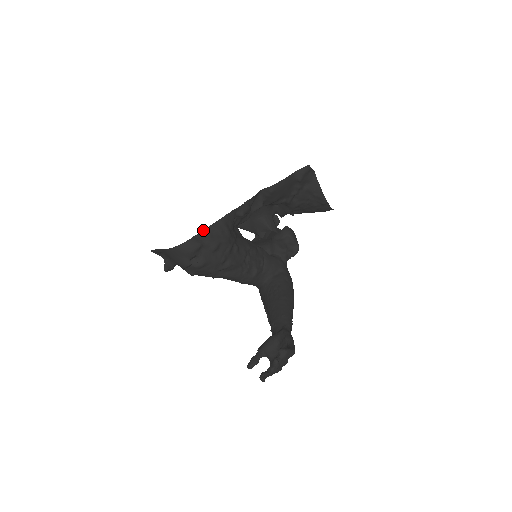
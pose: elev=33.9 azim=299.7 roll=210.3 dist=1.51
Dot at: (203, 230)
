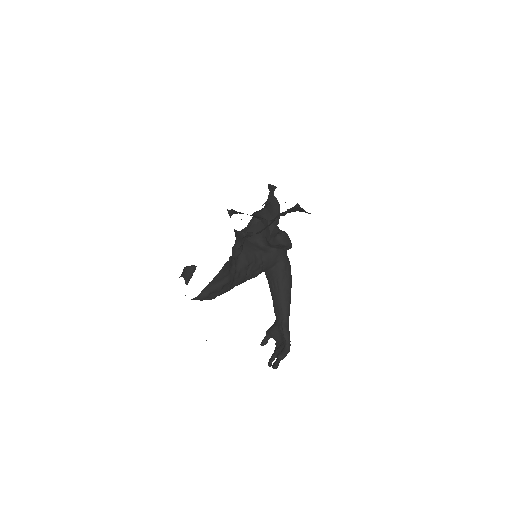
Dot at: (207, 285)
